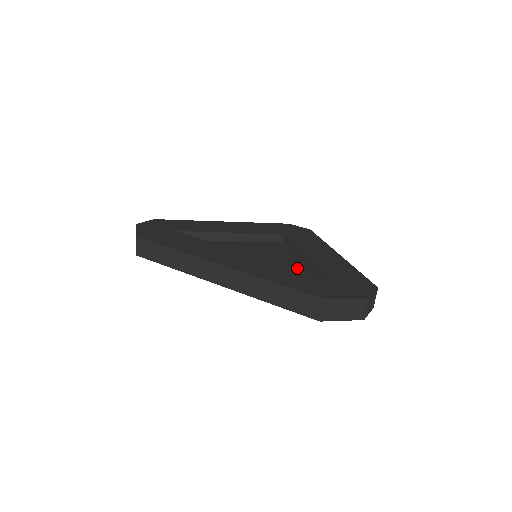
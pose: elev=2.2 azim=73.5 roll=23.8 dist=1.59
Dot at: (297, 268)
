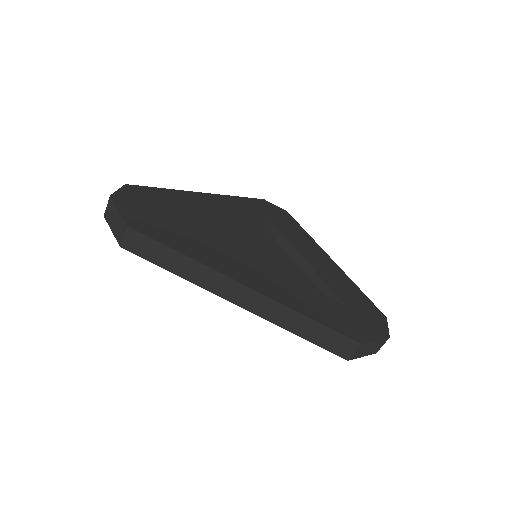
Dot at: (301, 278)
